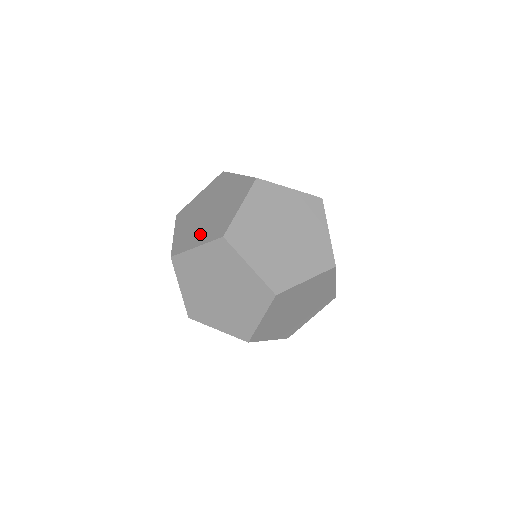
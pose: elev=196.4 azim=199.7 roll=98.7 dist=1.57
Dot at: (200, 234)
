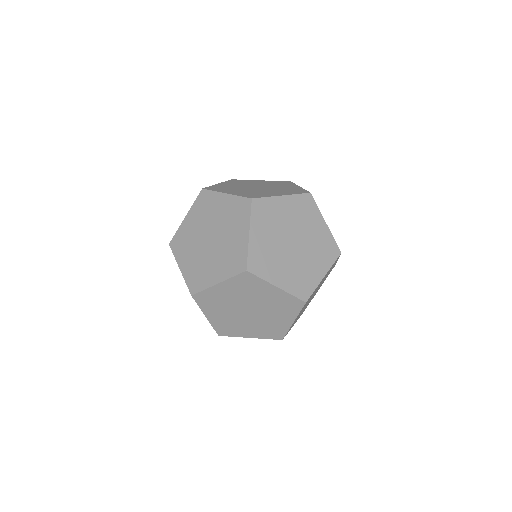
Dot at: occluded
